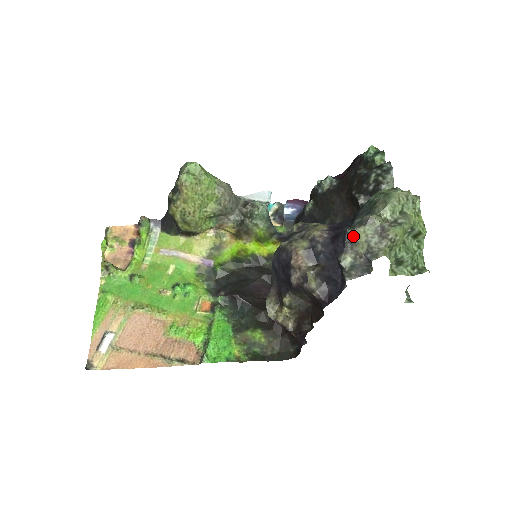
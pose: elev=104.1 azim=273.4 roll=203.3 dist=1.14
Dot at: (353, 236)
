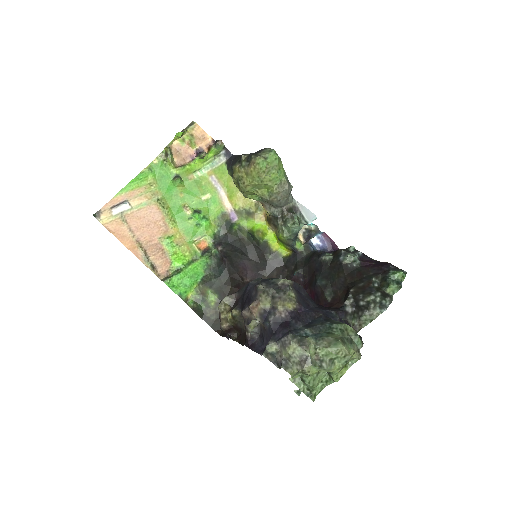
Dot at: (287, 343)
